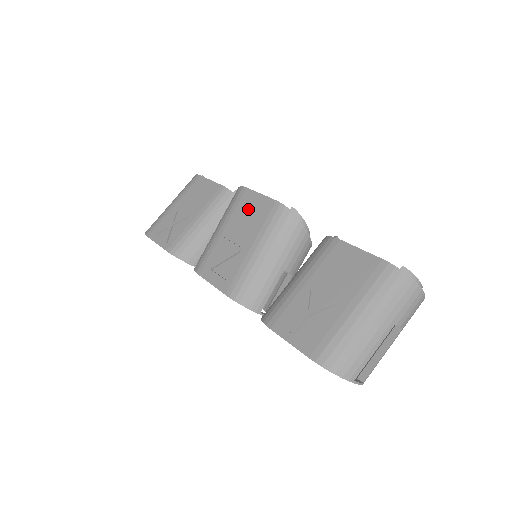
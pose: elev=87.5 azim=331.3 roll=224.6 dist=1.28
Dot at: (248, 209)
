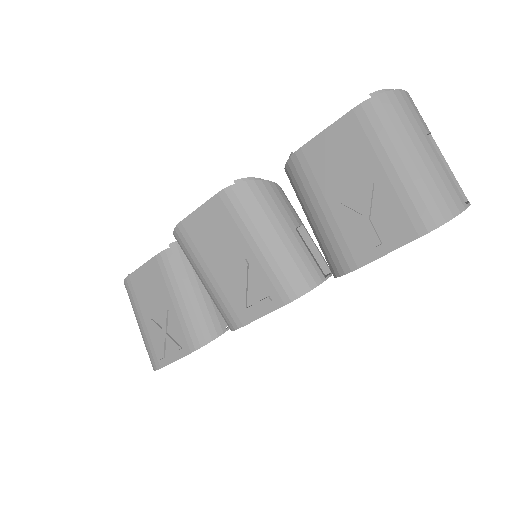
Dot at: (206, 231)
